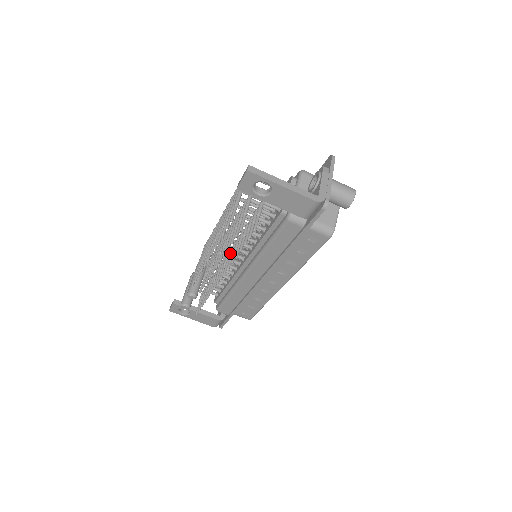
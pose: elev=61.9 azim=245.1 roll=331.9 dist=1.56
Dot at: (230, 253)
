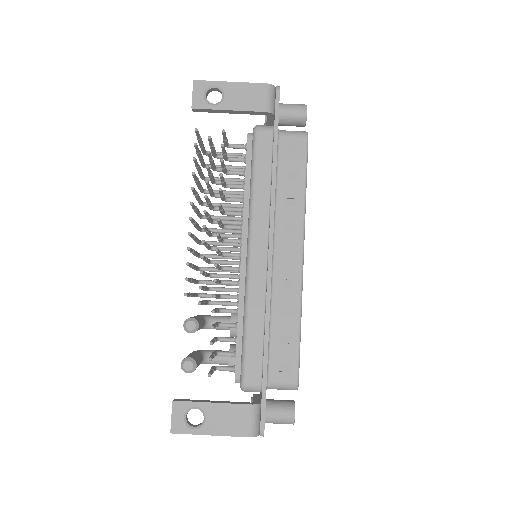
Dot at: occluded
